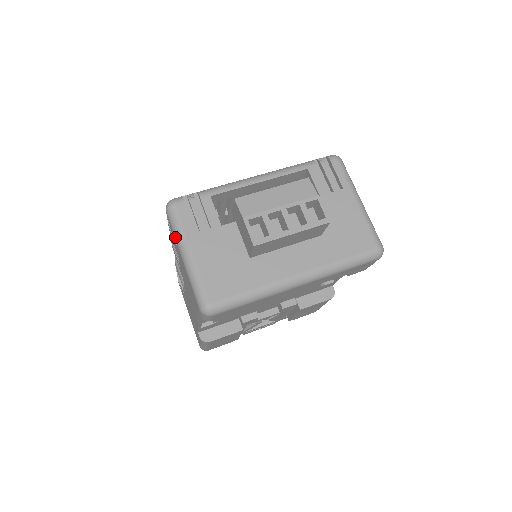
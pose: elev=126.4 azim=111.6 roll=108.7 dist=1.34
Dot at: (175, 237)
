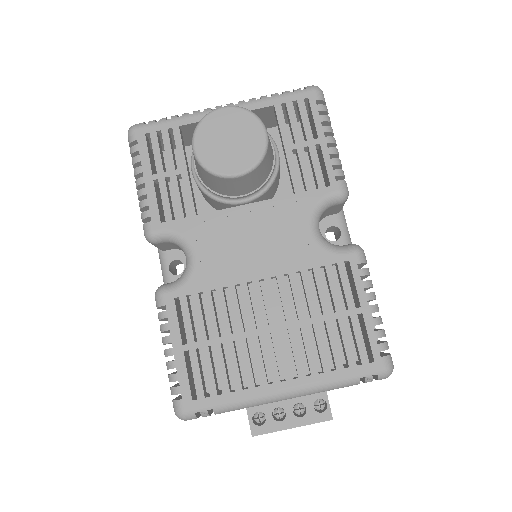
Dot at: occluded
